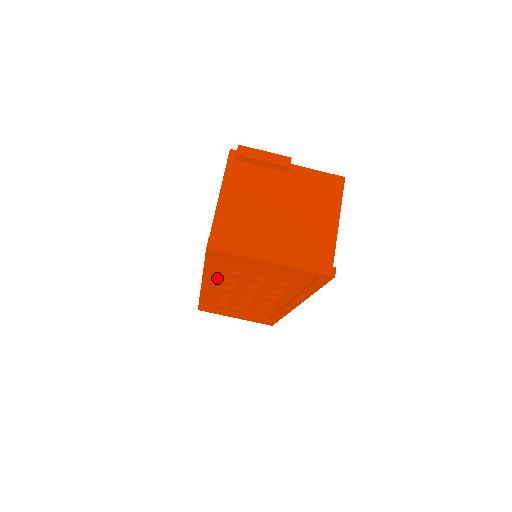
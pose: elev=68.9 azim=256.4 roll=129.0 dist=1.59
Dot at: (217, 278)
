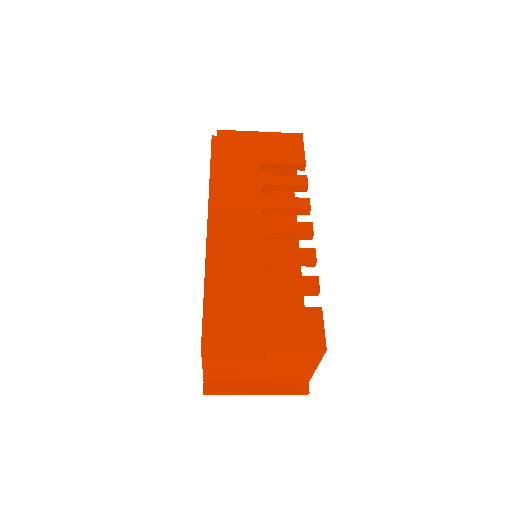
Dot at: occluded
